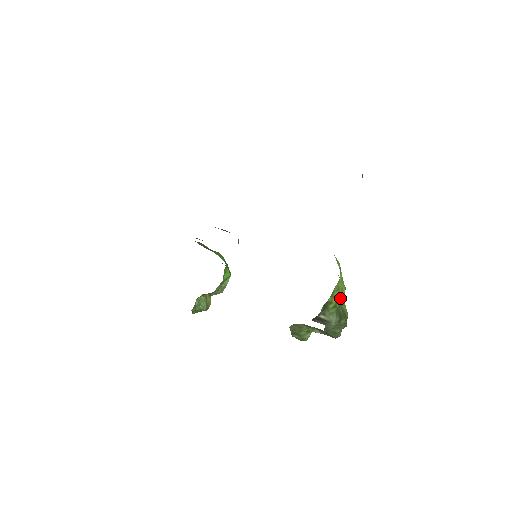
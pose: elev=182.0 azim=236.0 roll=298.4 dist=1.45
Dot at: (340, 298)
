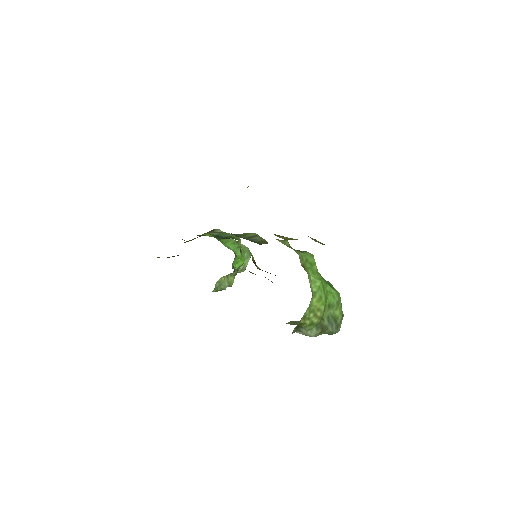
Dot at: (318, 316)
